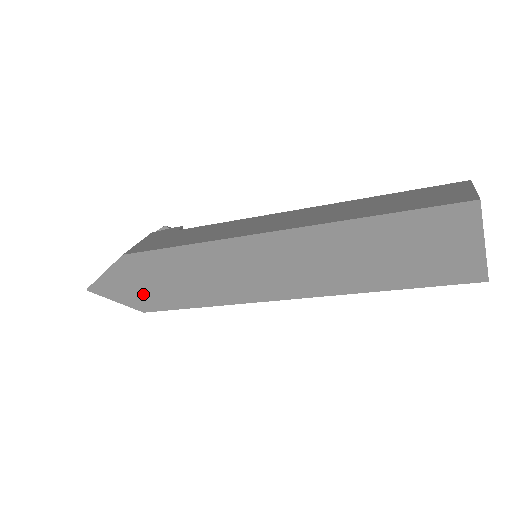
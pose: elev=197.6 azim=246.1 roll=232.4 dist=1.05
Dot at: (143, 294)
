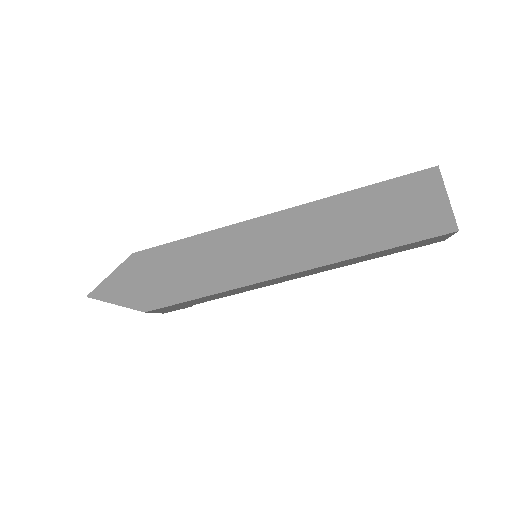
Dot at: (147, 292)
